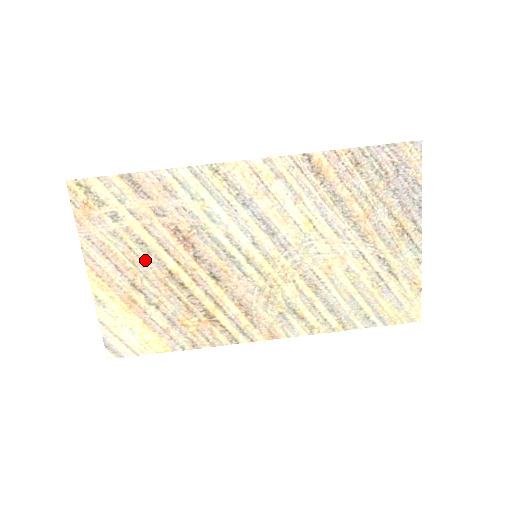
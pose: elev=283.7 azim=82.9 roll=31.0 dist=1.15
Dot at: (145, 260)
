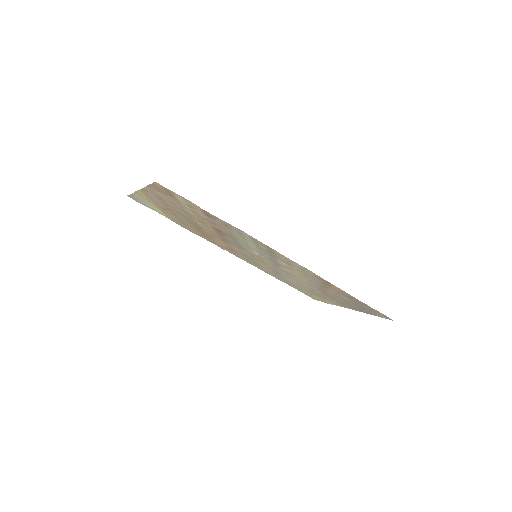
Dot at: (185, 215)
